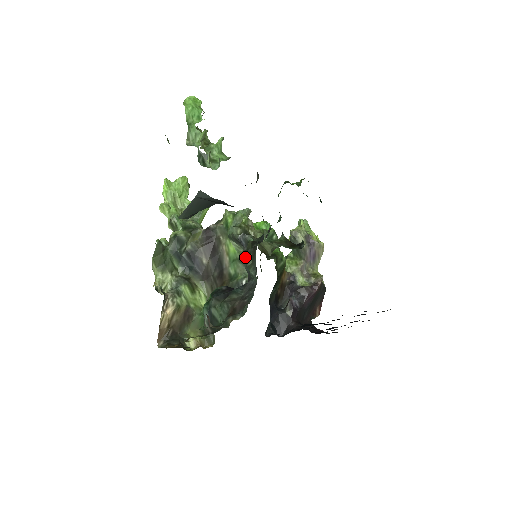
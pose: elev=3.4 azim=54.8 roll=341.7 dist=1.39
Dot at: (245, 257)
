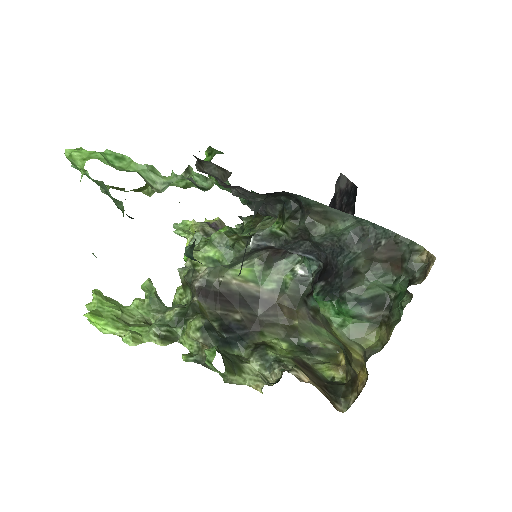
Dot at: (292, 244)
